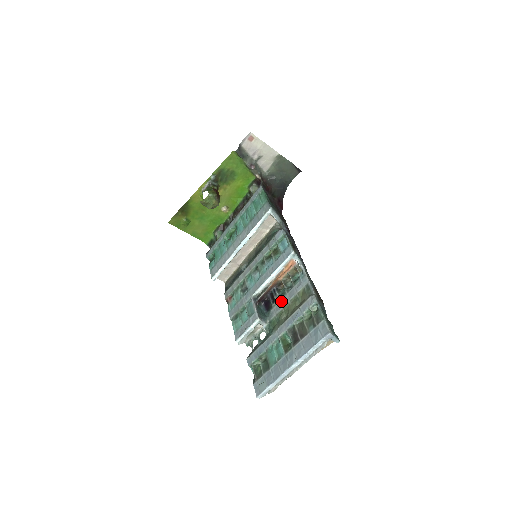
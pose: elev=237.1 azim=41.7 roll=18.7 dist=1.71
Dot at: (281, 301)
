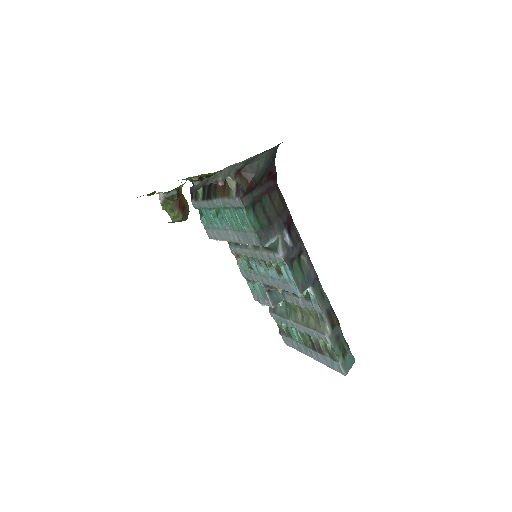
Dot at: (294, 298)
